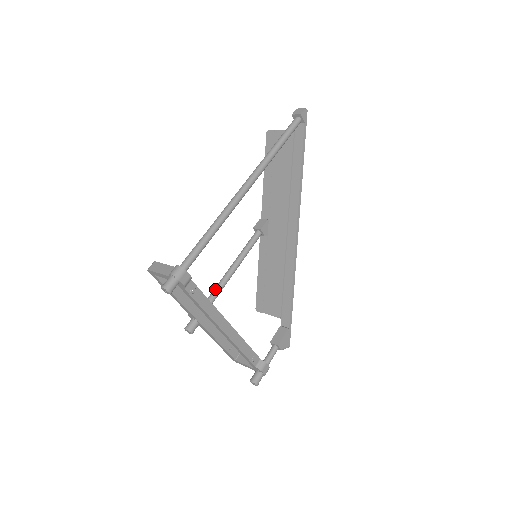
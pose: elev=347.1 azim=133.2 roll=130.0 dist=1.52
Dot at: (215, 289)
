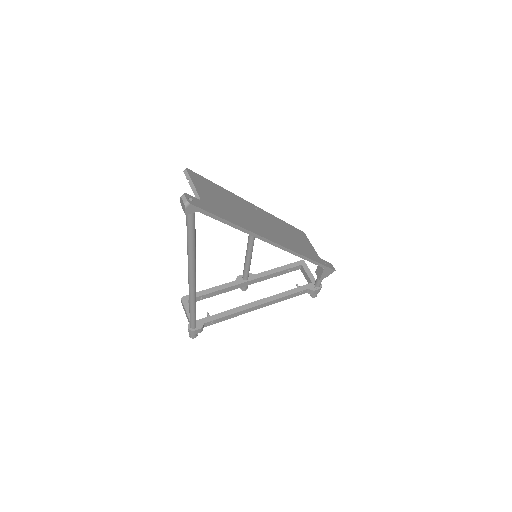
Dot at: (244, 266)
